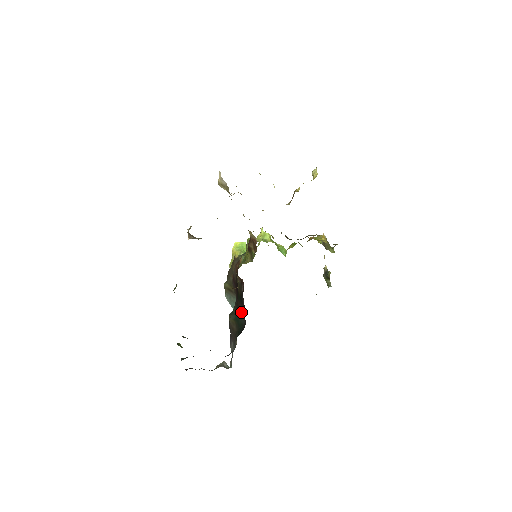
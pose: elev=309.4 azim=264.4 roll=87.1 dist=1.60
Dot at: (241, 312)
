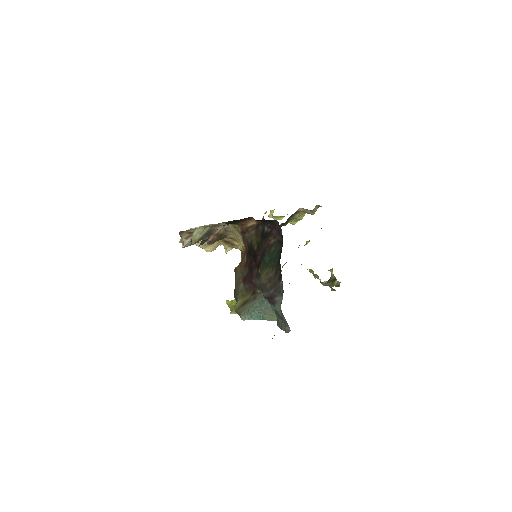
Dot at: (270, 245)
